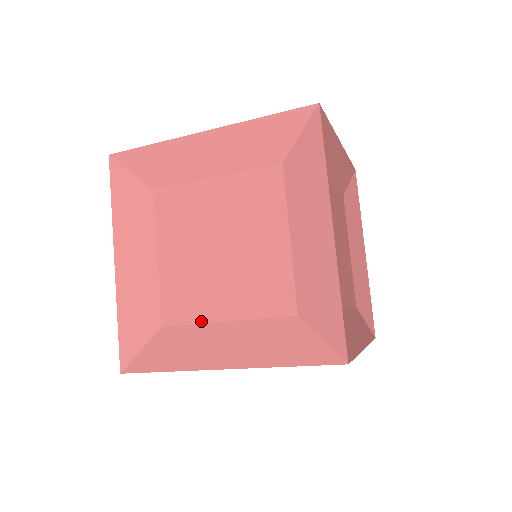
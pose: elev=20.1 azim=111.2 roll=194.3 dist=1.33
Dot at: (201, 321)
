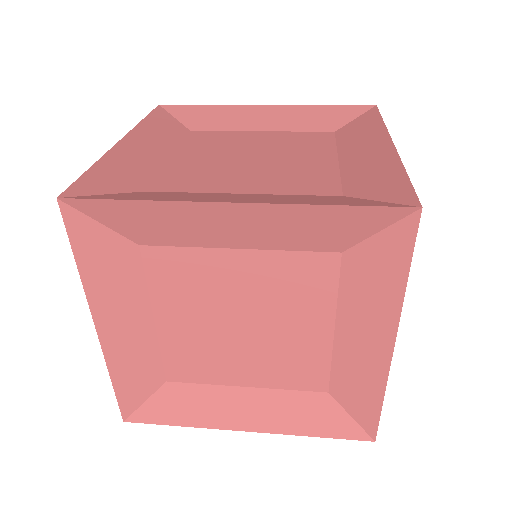
Dot at: (216, 383)
